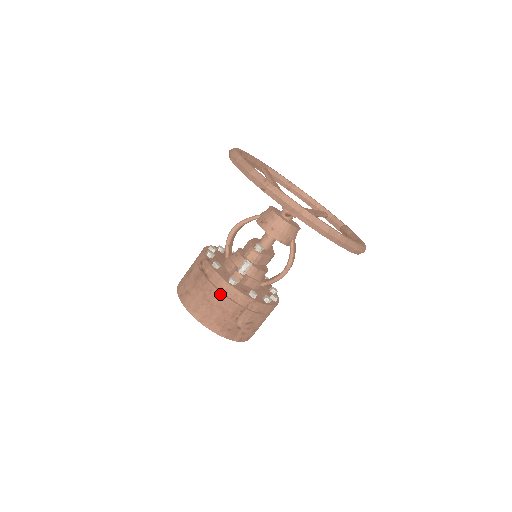
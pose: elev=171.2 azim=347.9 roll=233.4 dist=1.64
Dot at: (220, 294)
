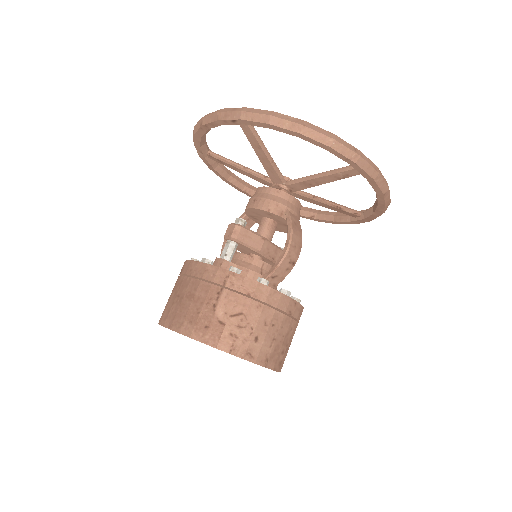
Dot at: (189, 279)
